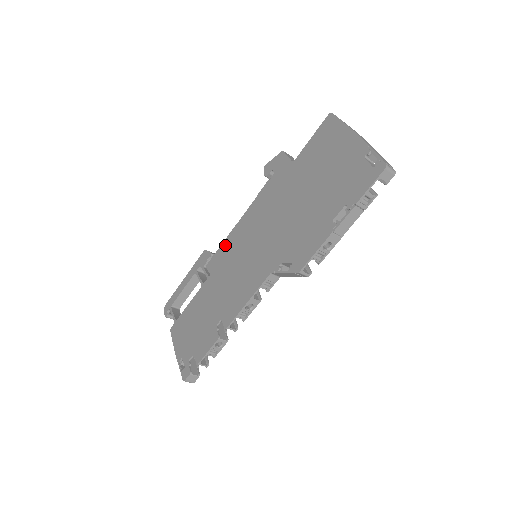
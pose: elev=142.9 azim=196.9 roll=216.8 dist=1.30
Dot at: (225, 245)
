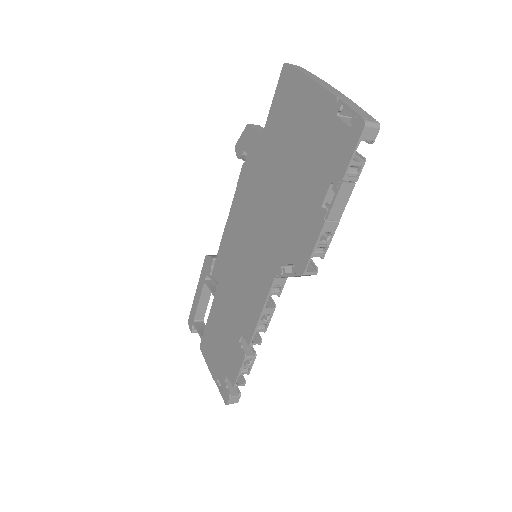
Dot at: (222, 248)
